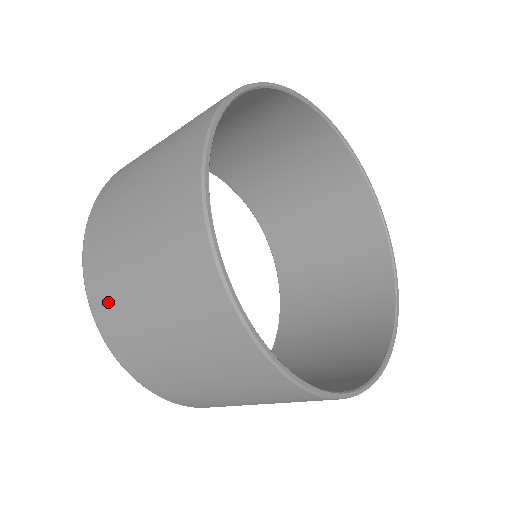
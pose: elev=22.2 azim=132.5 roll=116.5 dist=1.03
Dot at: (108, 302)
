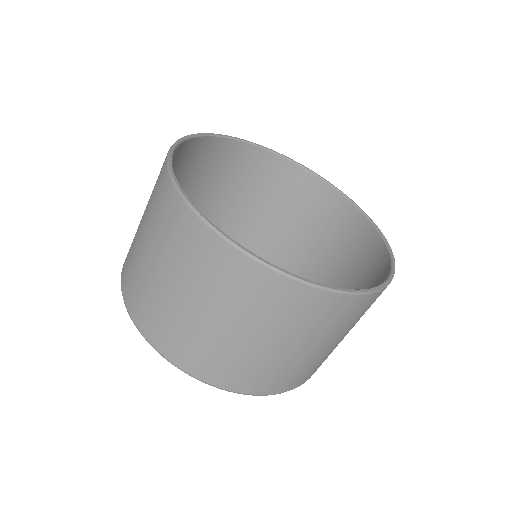
Dot at: (131, 280)
